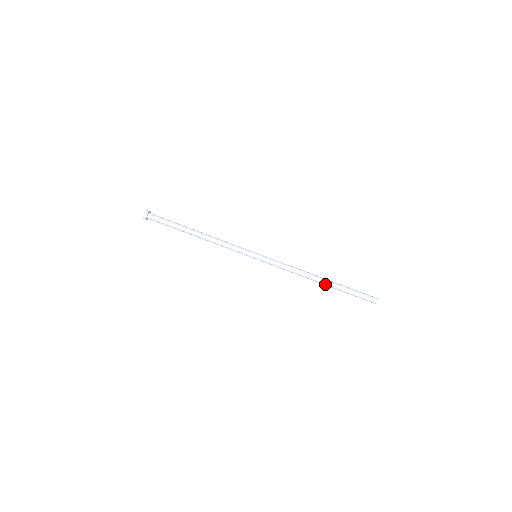
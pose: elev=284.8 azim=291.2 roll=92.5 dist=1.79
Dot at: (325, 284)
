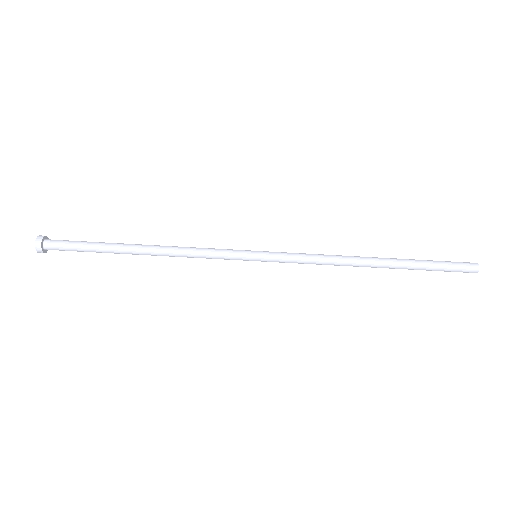
Dot at: (384, 267)
